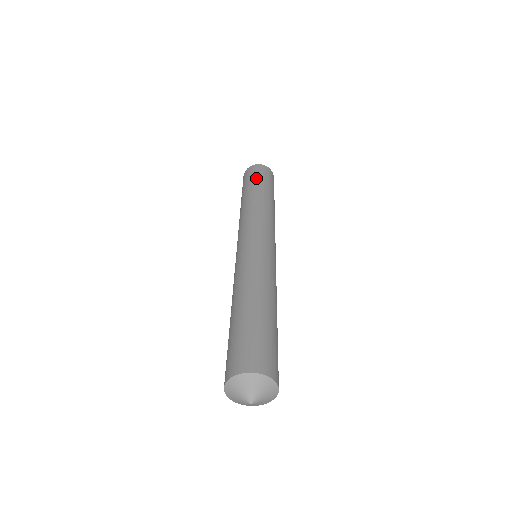
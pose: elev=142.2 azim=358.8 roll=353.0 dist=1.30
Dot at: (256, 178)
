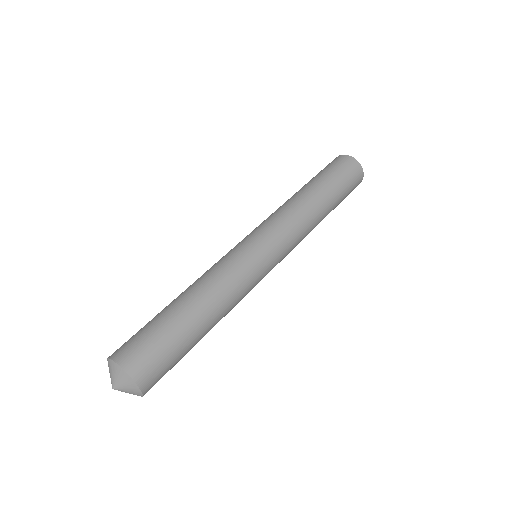
Dot at: (331, 172)
